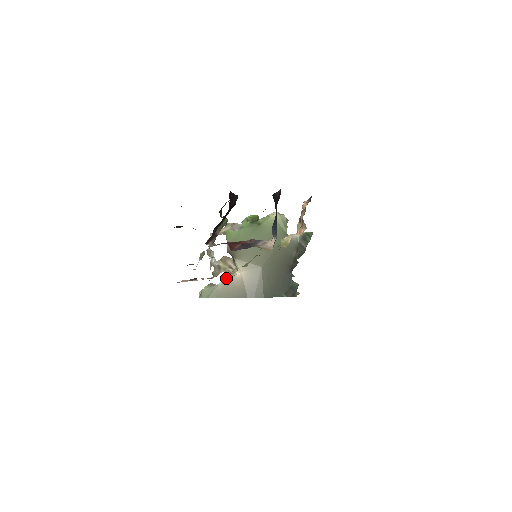
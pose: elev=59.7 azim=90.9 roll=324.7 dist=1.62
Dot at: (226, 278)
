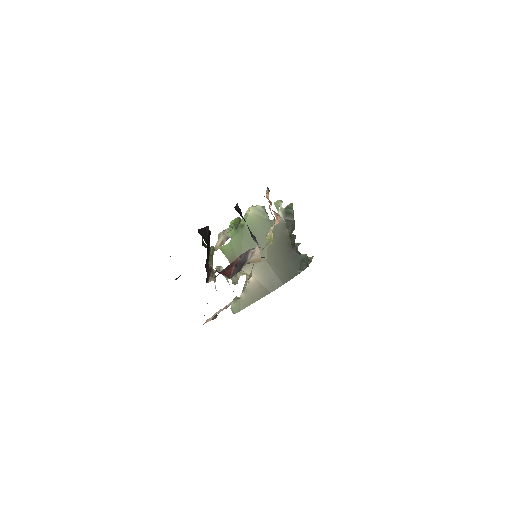
Dot at: (244, 287)
